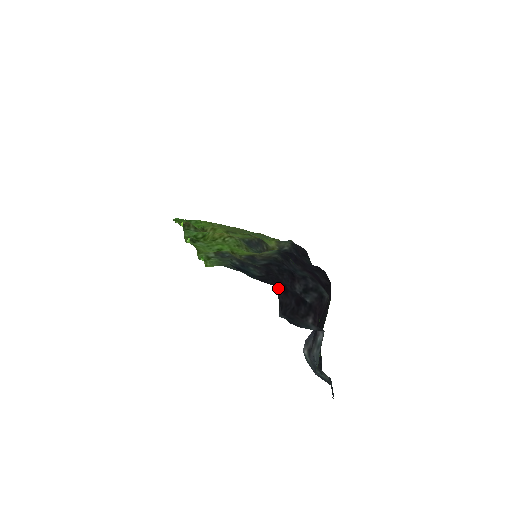
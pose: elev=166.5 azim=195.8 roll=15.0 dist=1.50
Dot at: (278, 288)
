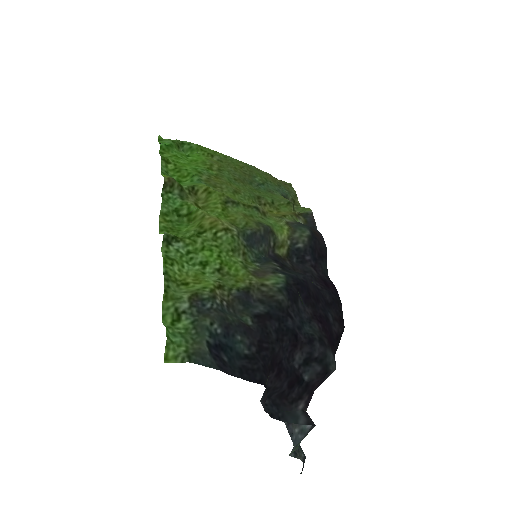
Dot at: (269, 372)
